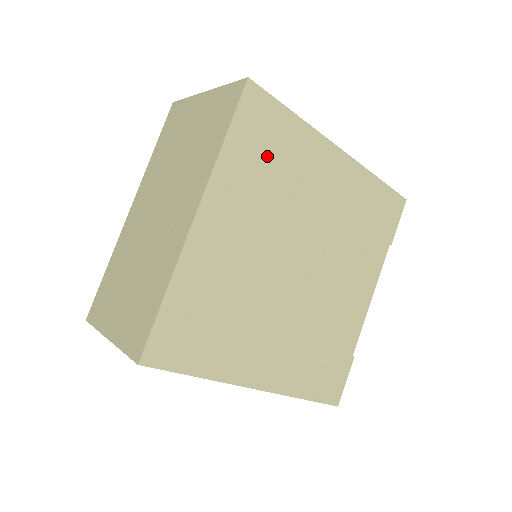
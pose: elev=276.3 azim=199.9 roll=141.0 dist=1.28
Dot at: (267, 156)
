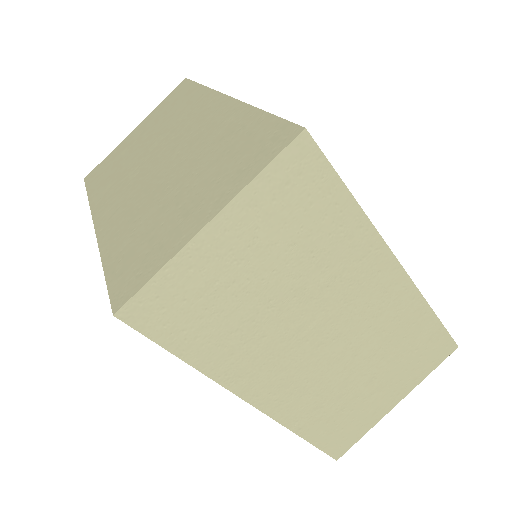
Dot at: occluded
